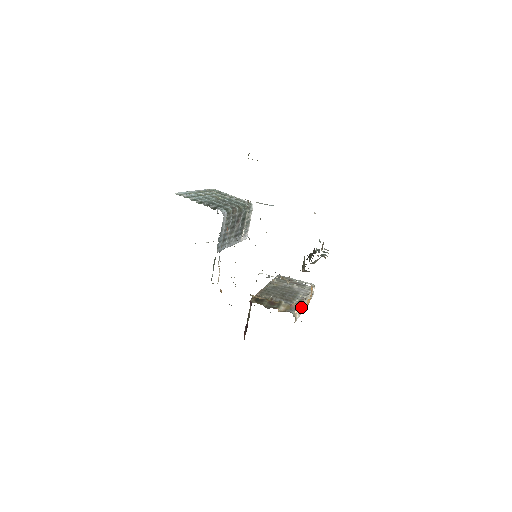
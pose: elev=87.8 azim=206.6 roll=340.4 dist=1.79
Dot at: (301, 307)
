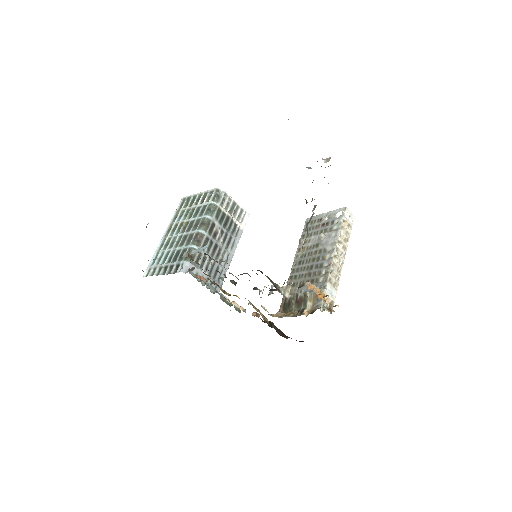
Dot at: (331, 280)
